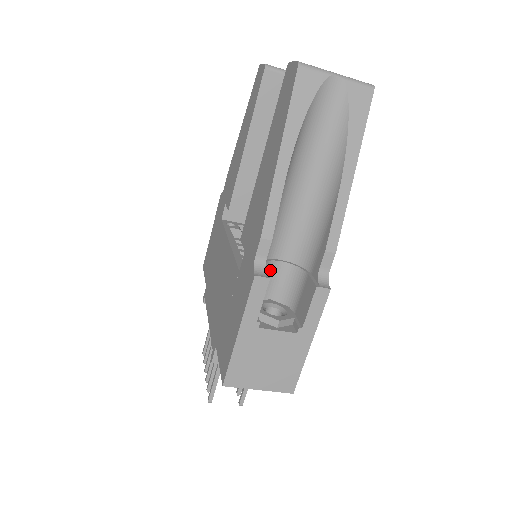
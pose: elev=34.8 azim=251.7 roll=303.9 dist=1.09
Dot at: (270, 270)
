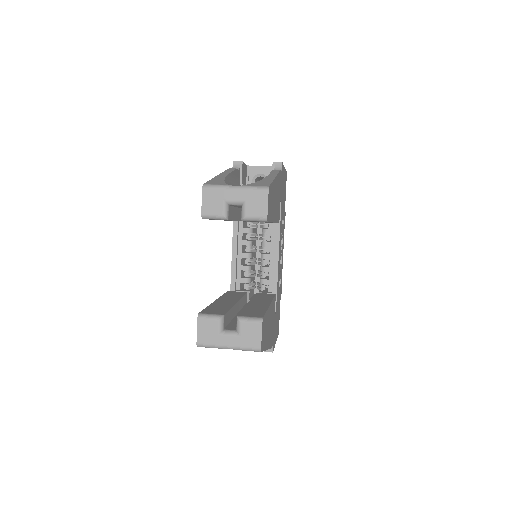
Dot at: occluded
